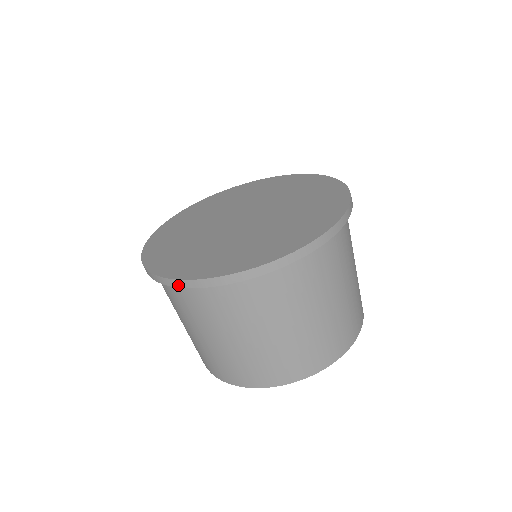
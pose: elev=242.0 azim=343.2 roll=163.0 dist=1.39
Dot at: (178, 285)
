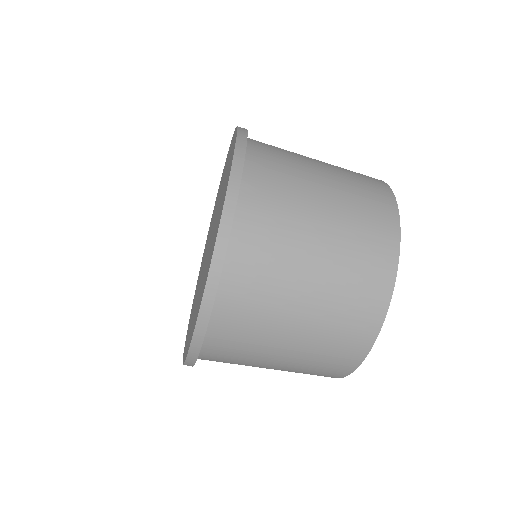
Dot at: occluded
